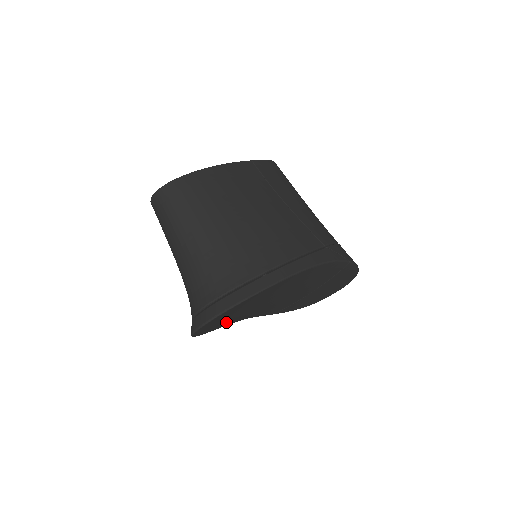
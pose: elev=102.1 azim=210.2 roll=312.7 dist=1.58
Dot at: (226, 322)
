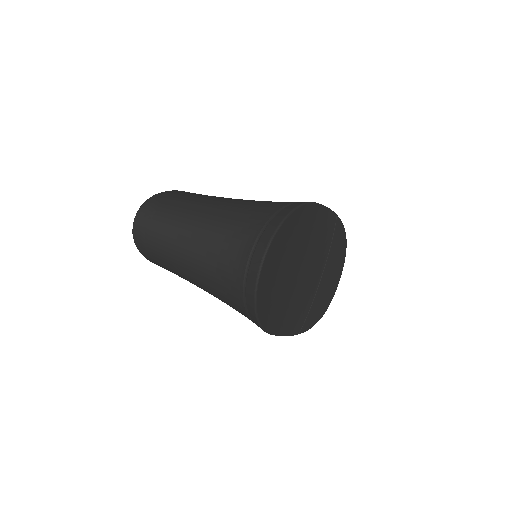
Dot at: (273, 301)
